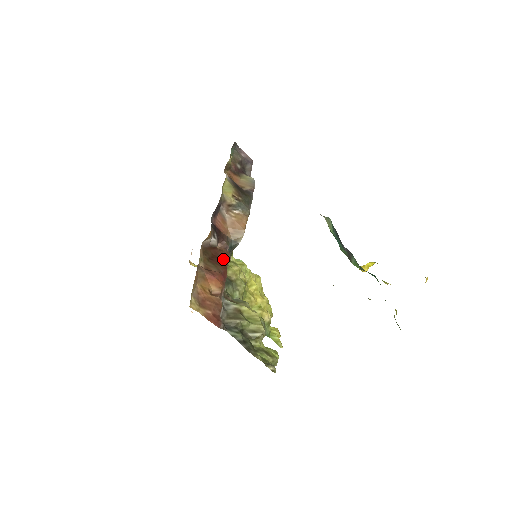
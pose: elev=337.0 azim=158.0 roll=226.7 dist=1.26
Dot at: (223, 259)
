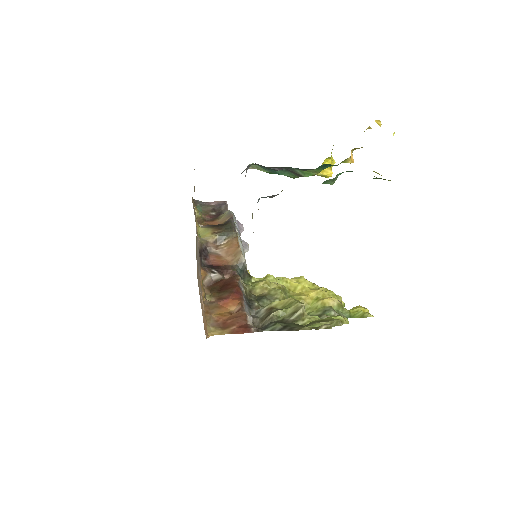
Dot at: (231, 282)
